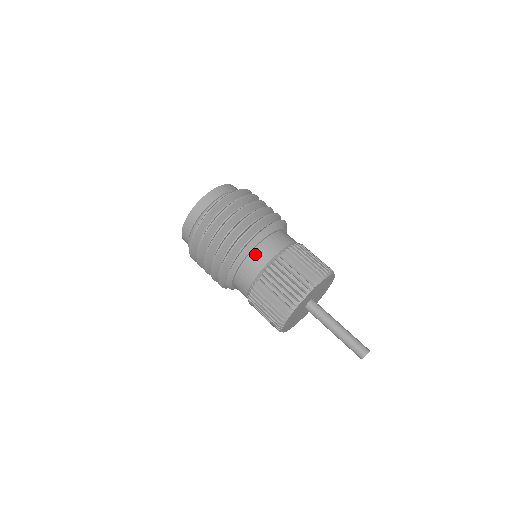
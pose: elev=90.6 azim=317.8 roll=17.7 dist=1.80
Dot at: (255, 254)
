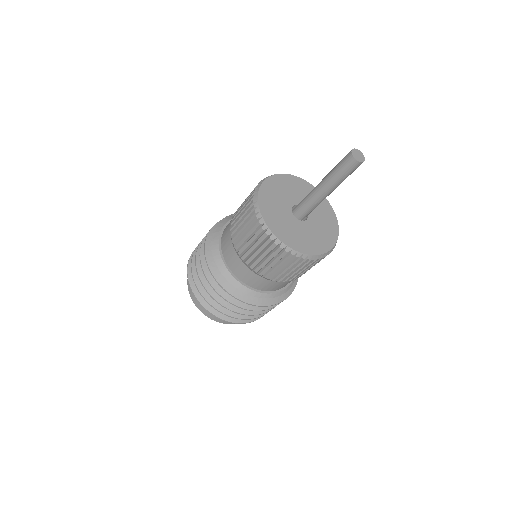
Dot at: (223, 242)
